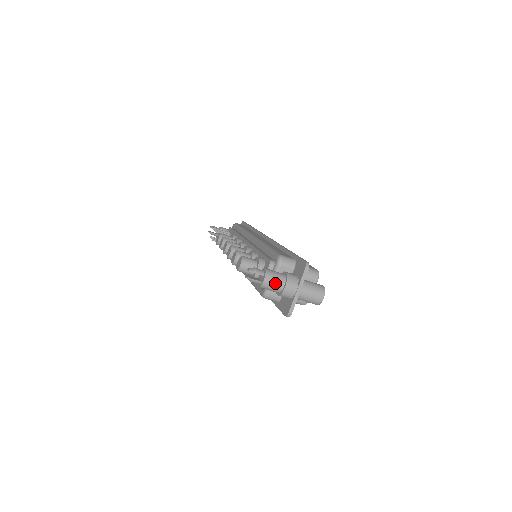
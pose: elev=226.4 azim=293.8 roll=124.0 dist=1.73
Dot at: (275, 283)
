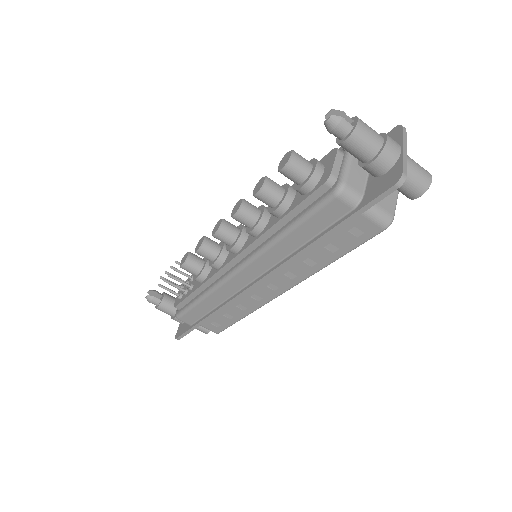
Dot at: (372, 131)
